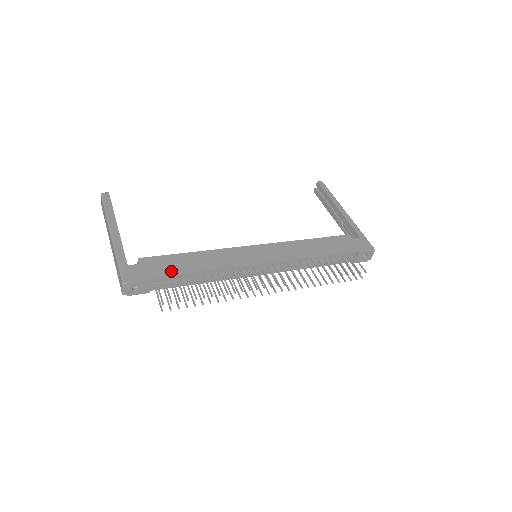
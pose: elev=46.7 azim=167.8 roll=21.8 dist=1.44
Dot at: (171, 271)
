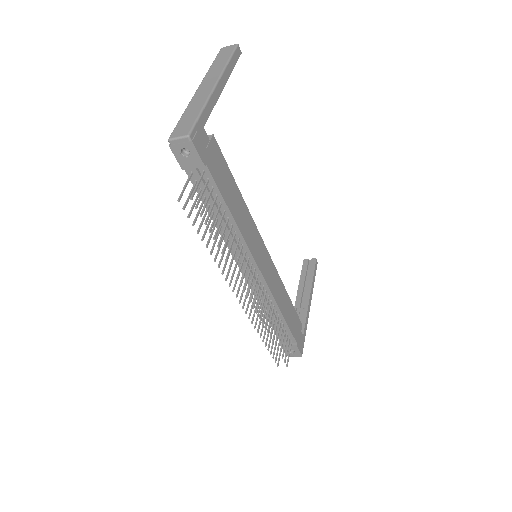
Dot at: (220, 183)
